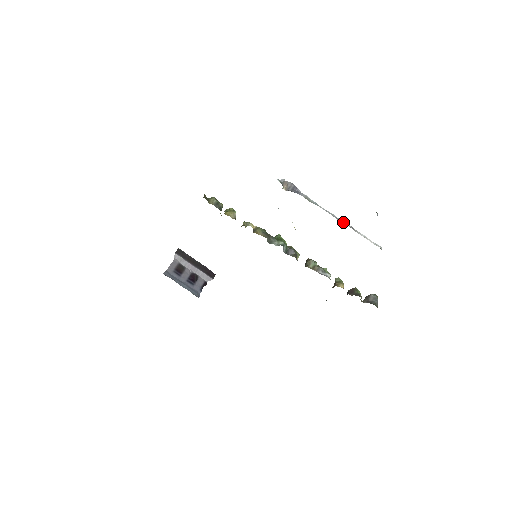
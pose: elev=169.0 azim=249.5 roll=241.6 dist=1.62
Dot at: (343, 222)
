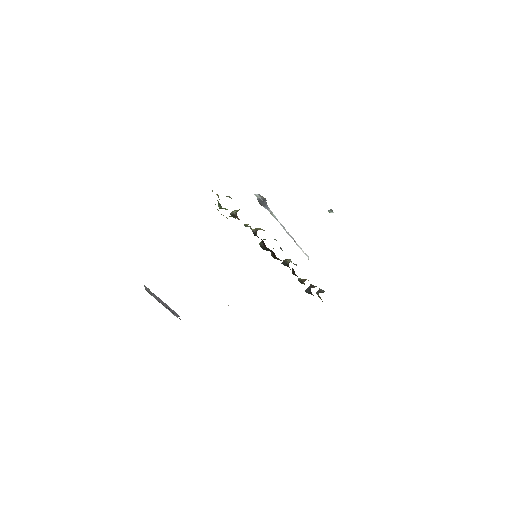
Dot at: (290, 235)
